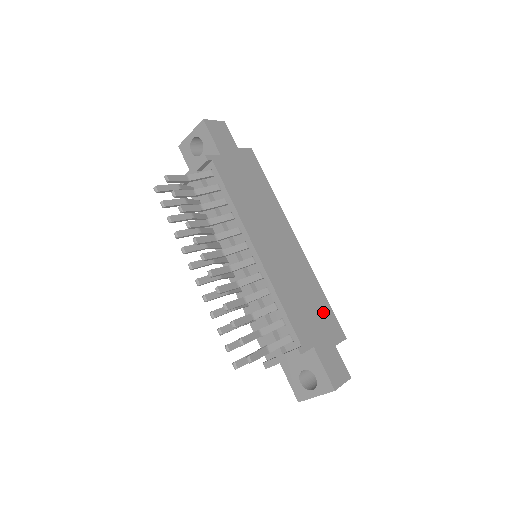
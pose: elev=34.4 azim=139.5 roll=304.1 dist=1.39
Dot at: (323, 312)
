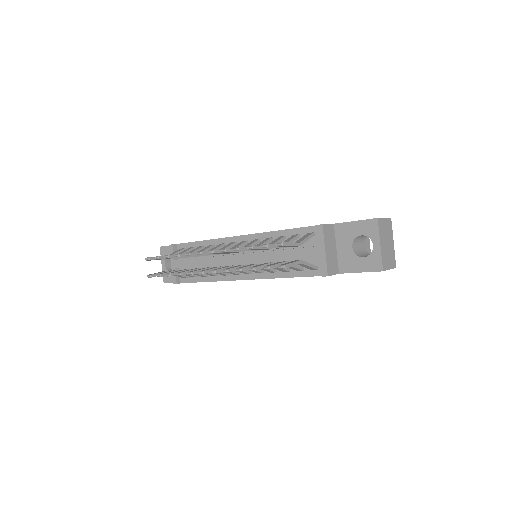
Dot at: occluded
